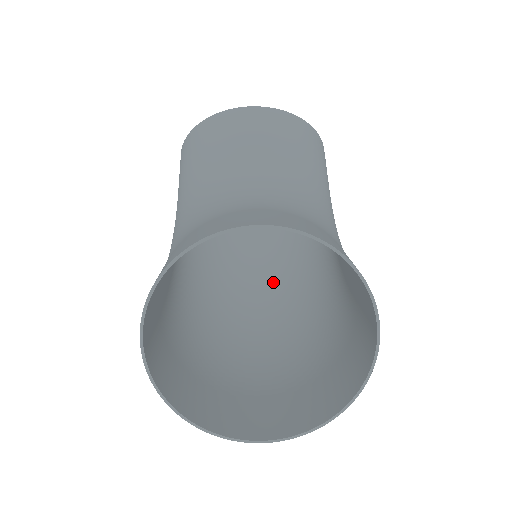
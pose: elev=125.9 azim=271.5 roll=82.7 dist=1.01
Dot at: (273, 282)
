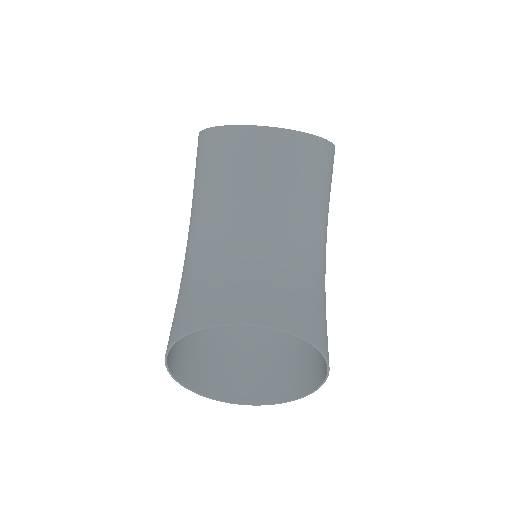
Dot at: occluded
